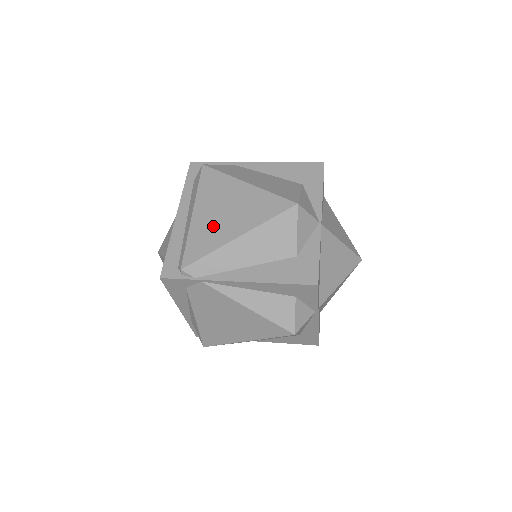
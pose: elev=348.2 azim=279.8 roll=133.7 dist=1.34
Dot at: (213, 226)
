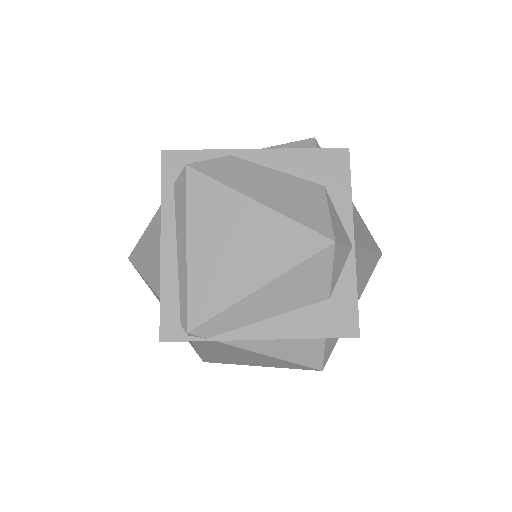
Dot at: (221, 270)
